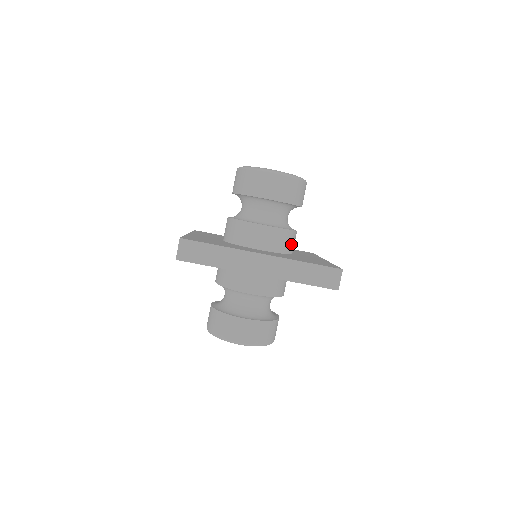
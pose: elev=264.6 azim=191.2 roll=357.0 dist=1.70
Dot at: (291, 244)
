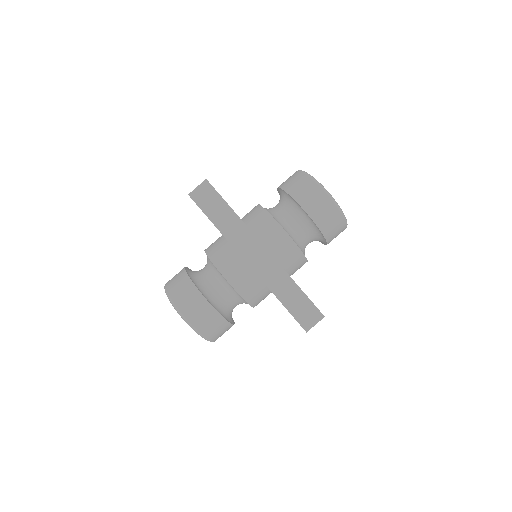
Dot at: (294, 267)
